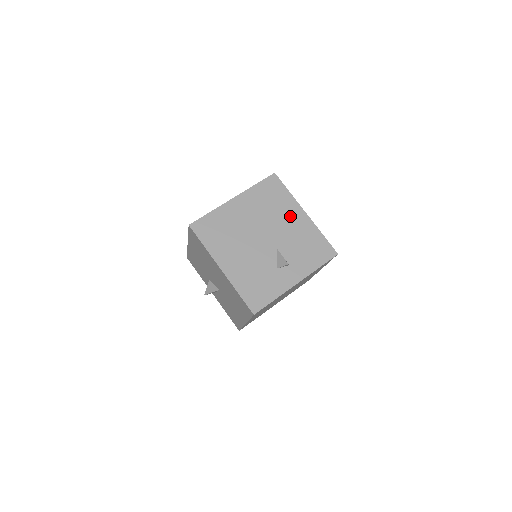
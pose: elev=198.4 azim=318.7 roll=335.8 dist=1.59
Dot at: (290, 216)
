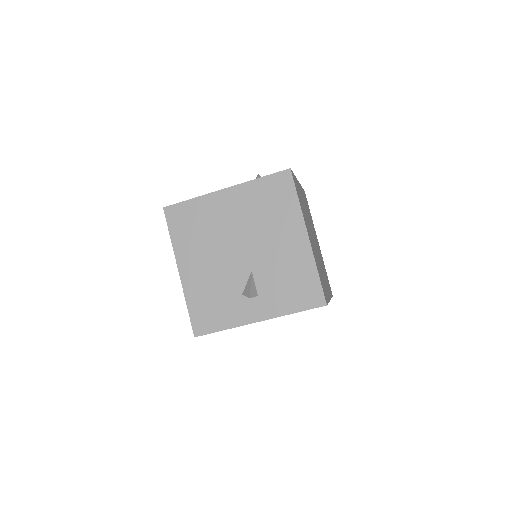
Dot at: (285, 234)
